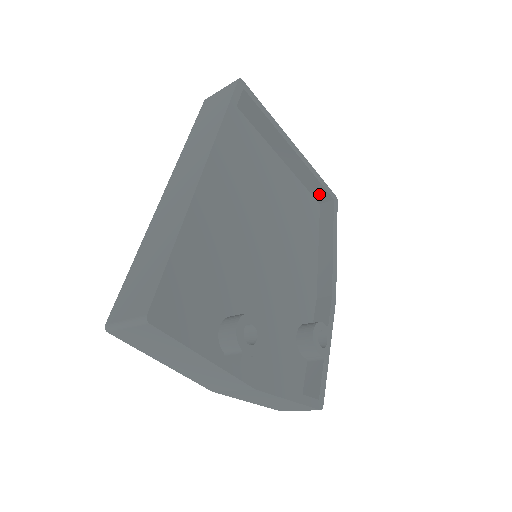
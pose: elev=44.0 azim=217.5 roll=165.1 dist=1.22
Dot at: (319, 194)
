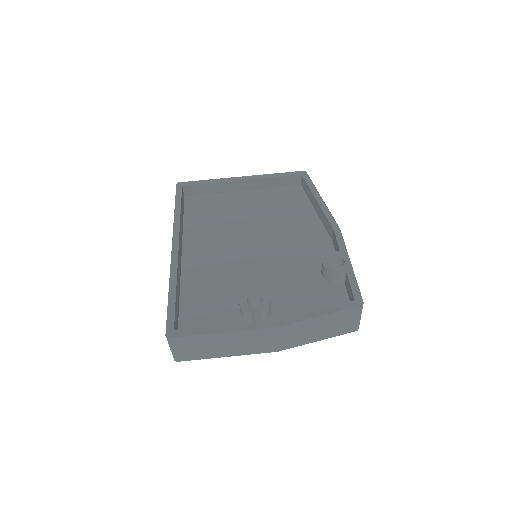
Dot at: (291, 182)
